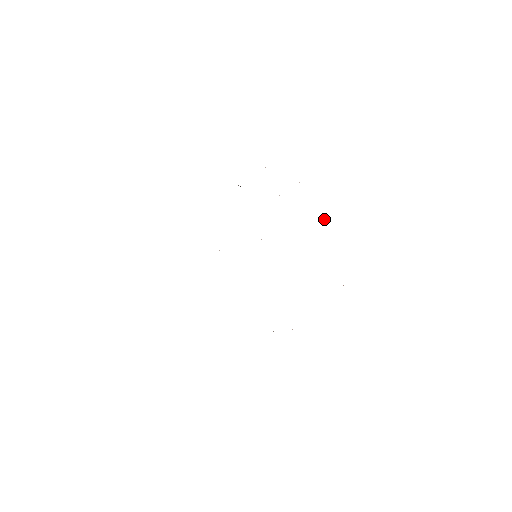
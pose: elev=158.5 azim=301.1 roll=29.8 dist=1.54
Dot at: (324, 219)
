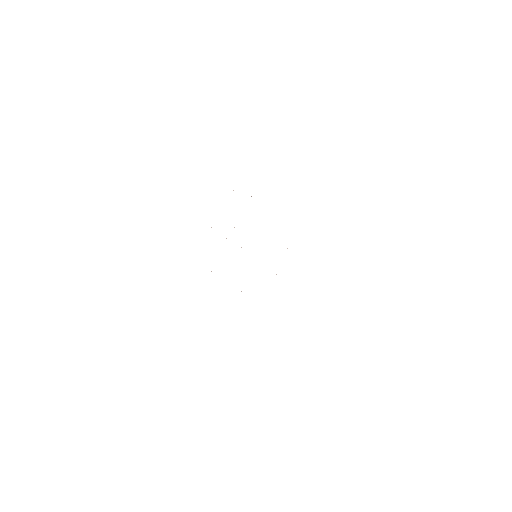
Dot at: occluded
